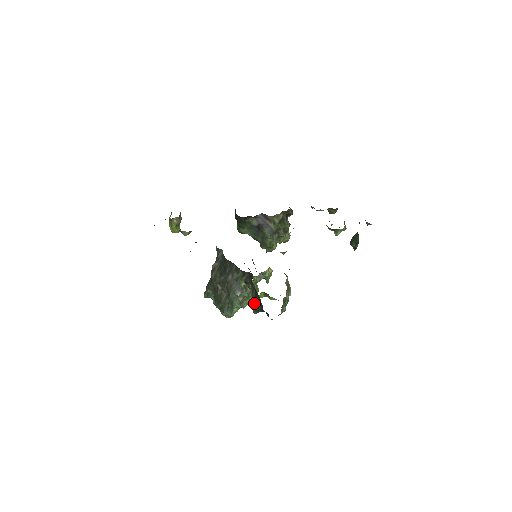
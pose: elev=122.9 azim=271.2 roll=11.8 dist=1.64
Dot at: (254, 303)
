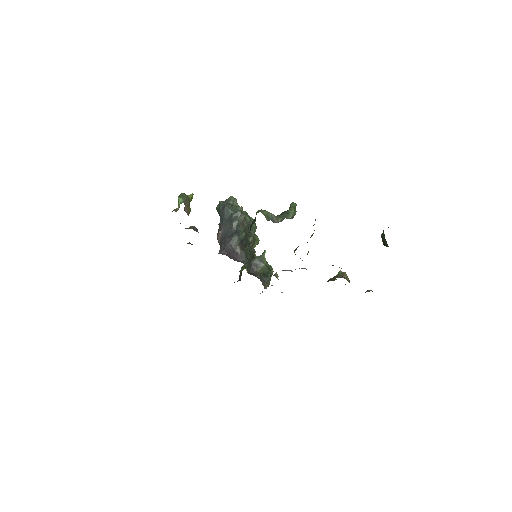
Dot at: occluded
